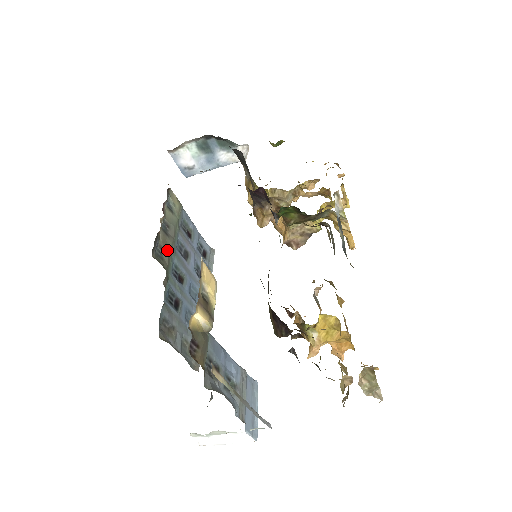
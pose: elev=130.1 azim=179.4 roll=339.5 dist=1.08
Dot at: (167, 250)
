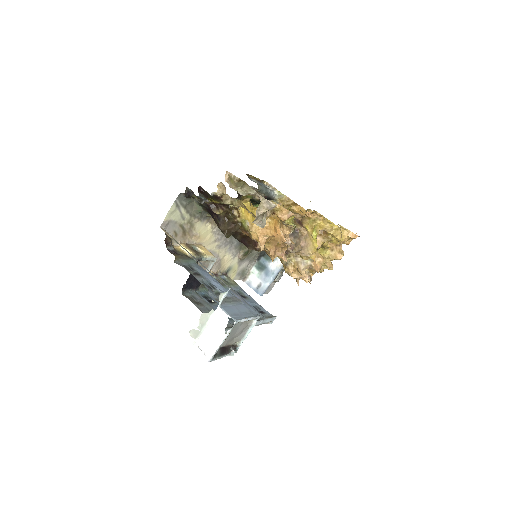
Dot at: occluded
